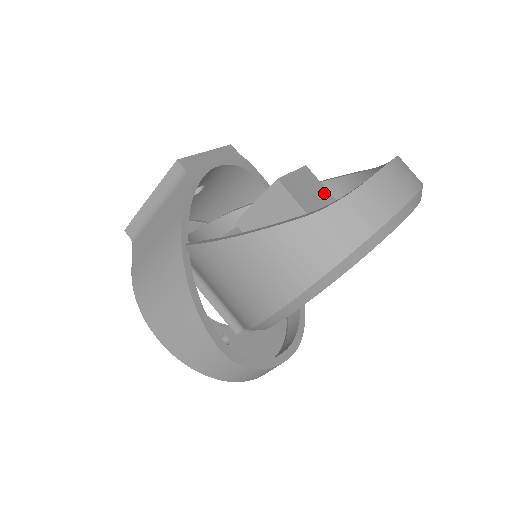
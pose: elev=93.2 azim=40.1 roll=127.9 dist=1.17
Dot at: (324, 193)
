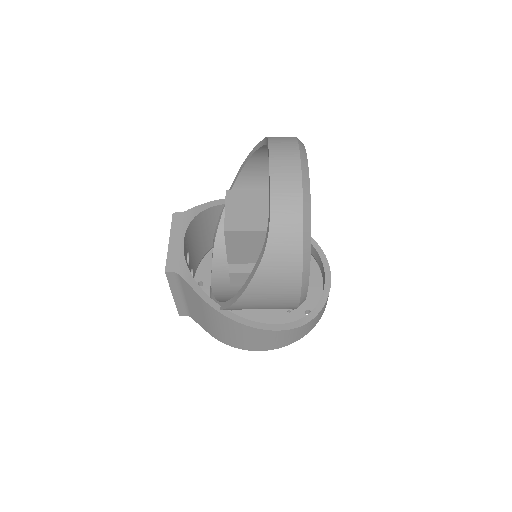
Dot at: (253, 196)
